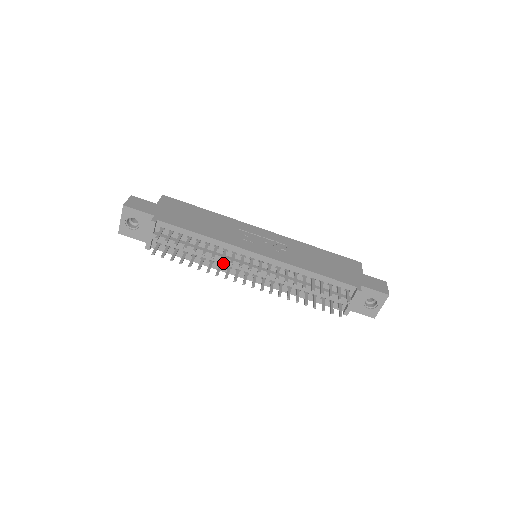
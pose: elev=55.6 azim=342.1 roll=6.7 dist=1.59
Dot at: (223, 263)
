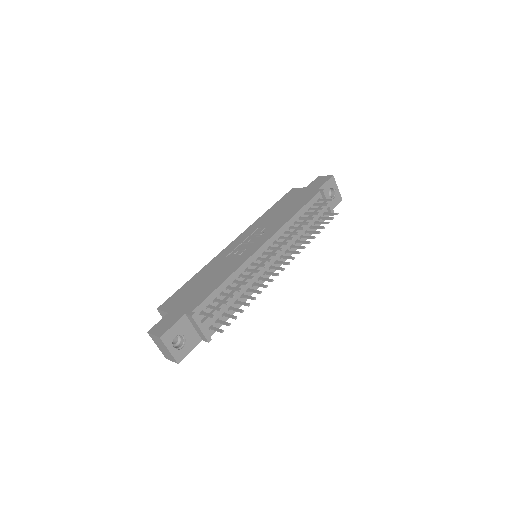
Dot at: (254, 281)
